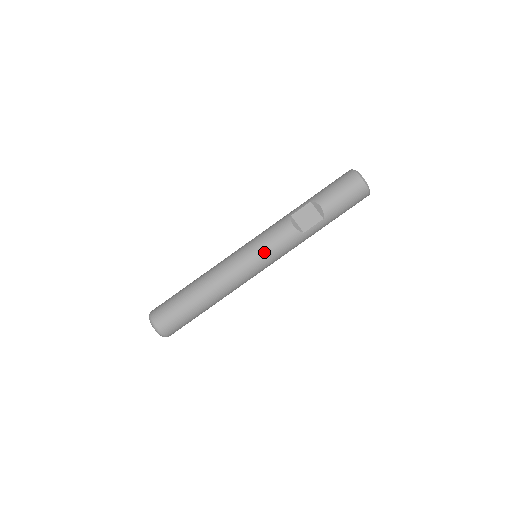
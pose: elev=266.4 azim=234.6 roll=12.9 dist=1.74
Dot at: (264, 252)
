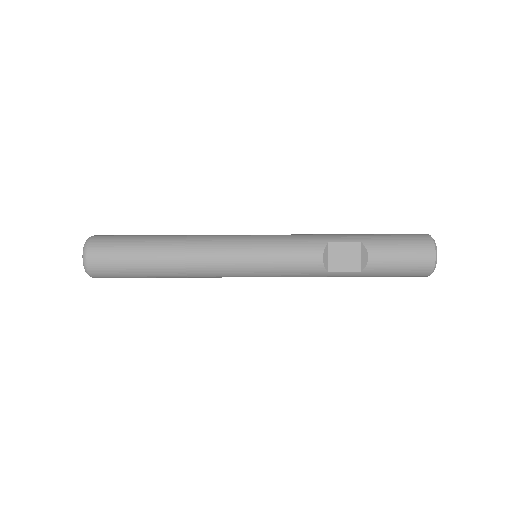
Dot at: (269, 264)
